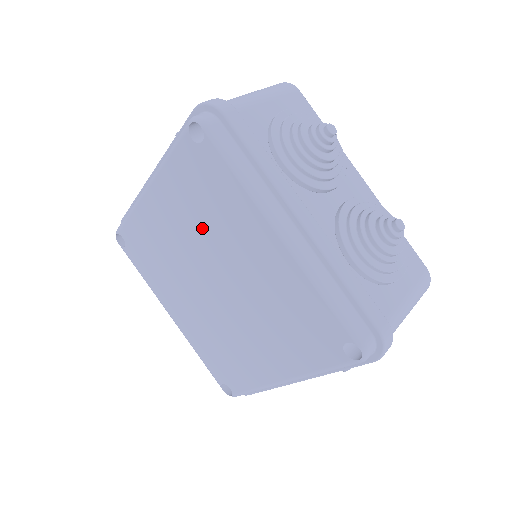
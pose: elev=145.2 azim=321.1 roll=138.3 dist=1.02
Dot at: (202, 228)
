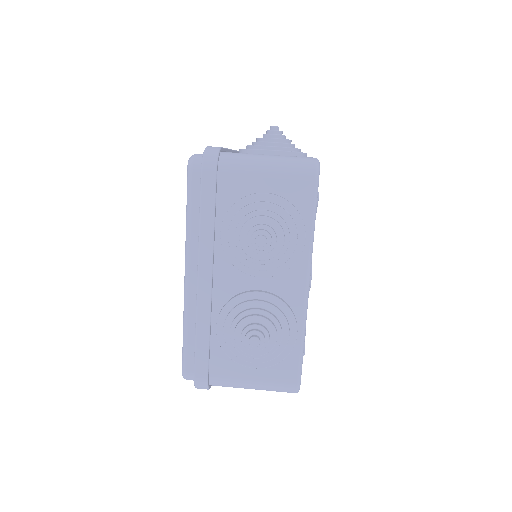
Dot at: occluded
